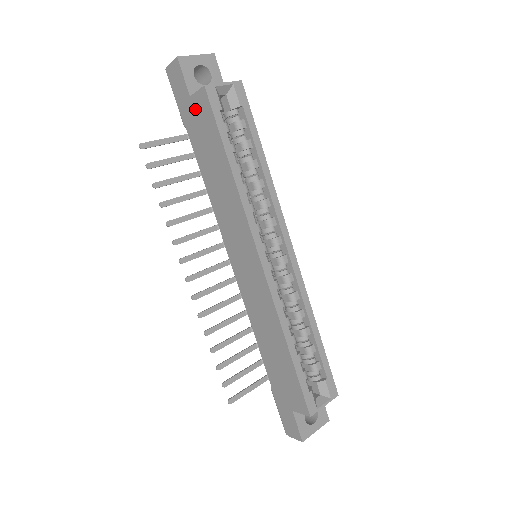
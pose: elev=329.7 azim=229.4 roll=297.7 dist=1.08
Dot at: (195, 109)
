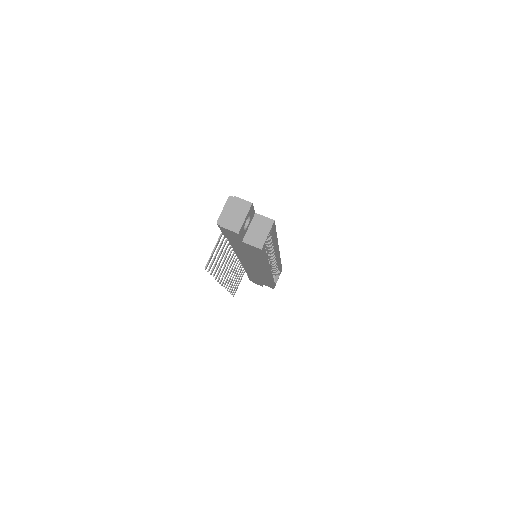
Dot at: (244, 245)
